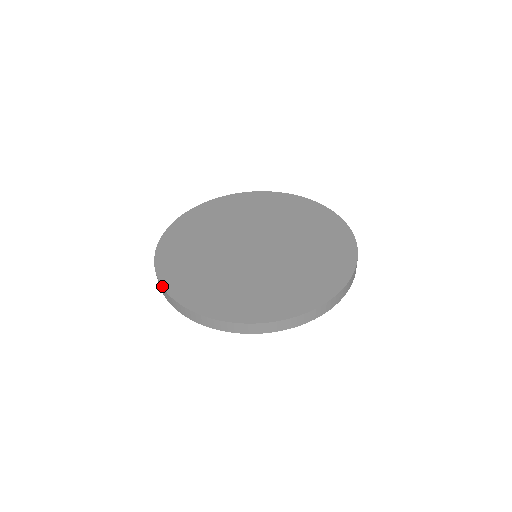
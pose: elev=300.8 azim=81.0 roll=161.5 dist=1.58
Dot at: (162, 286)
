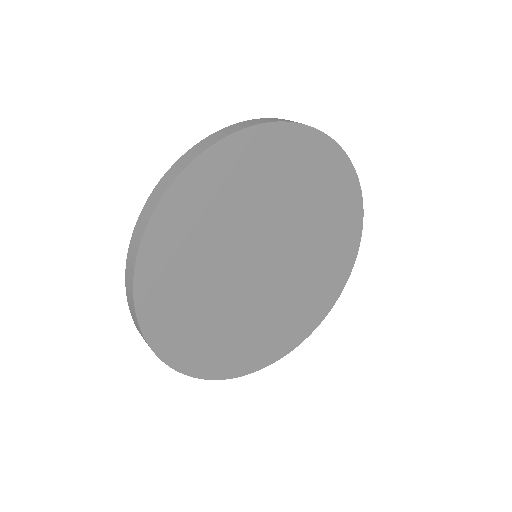
Dot at: occluded
